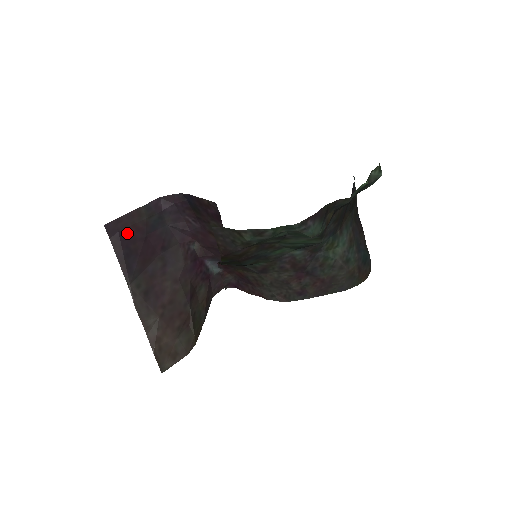
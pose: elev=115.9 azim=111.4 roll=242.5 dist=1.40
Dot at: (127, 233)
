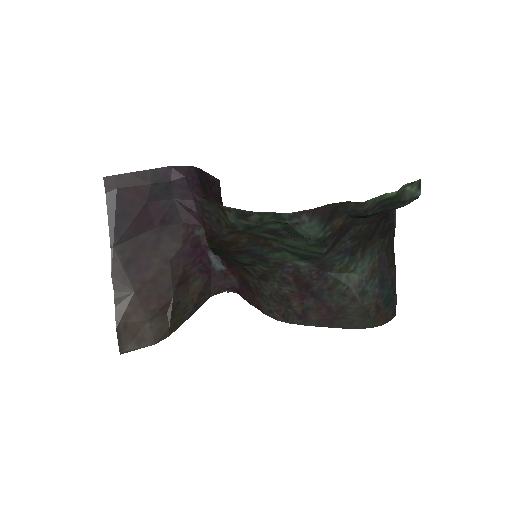
Dot at: (126, 193)
